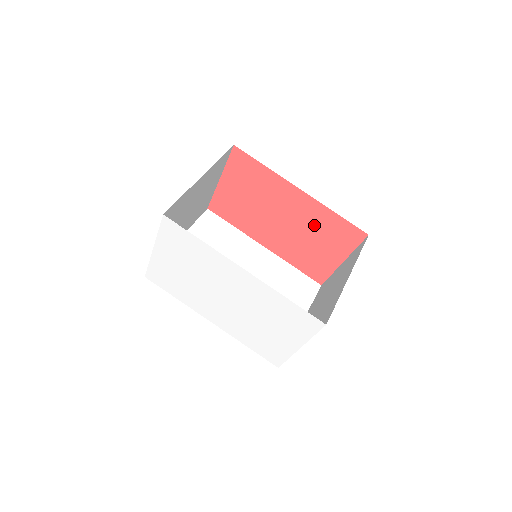
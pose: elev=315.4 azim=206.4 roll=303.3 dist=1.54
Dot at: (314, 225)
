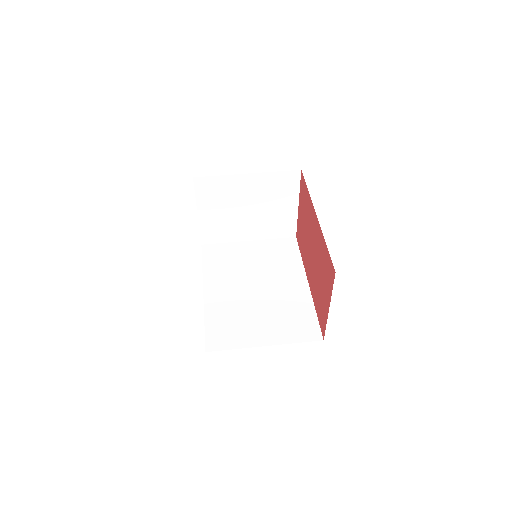
Dot at: (320, 258)
